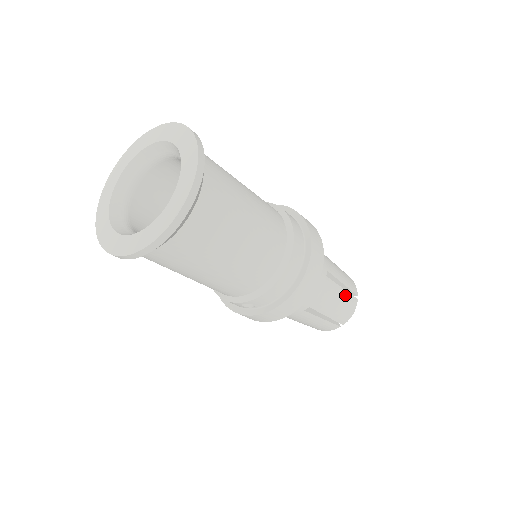
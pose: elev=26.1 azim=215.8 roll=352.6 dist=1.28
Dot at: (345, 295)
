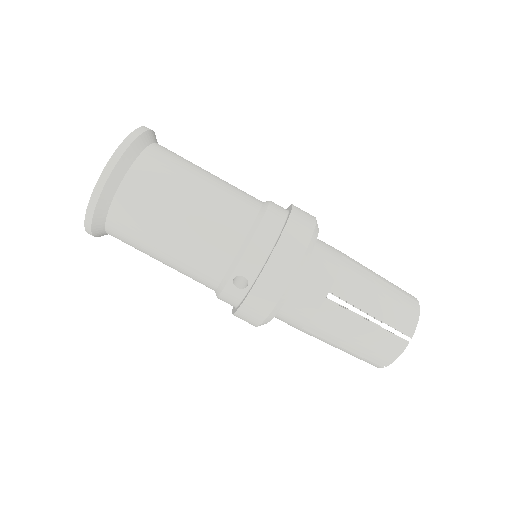
Dot at: (388, 290)
